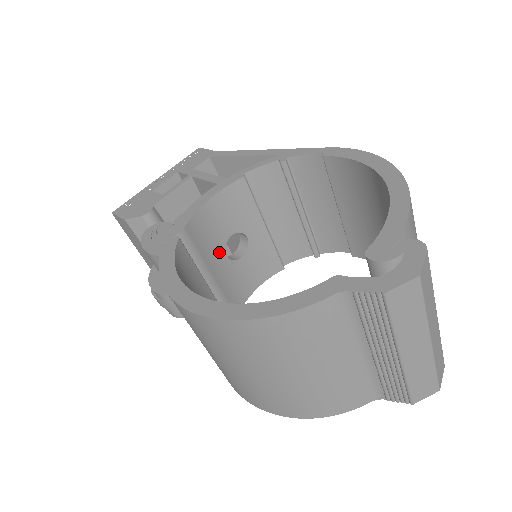
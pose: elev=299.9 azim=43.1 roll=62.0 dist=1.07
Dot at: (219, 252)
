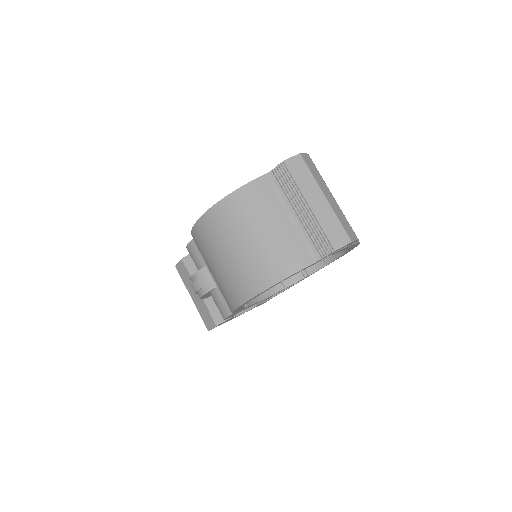
Dot at: occluded
